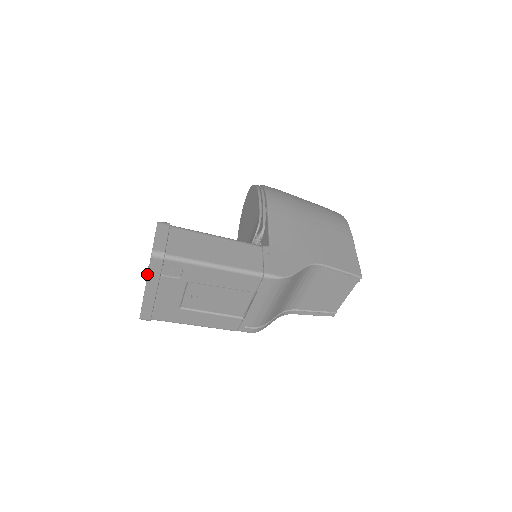
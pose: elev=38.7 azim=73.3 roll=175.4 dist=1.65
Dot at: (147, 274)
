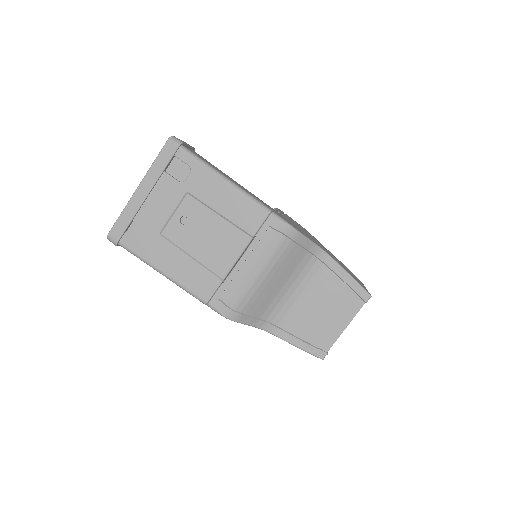
Dot at: occluded
